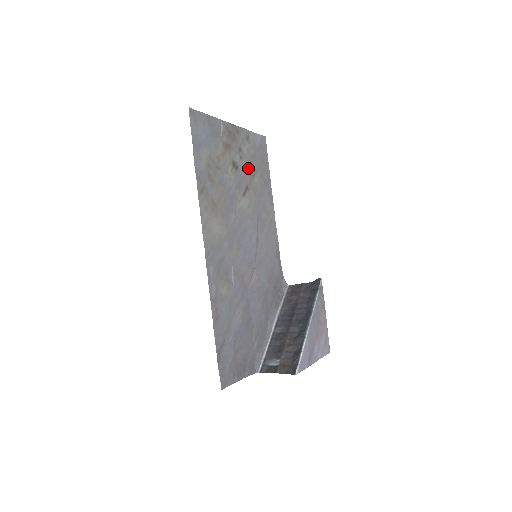
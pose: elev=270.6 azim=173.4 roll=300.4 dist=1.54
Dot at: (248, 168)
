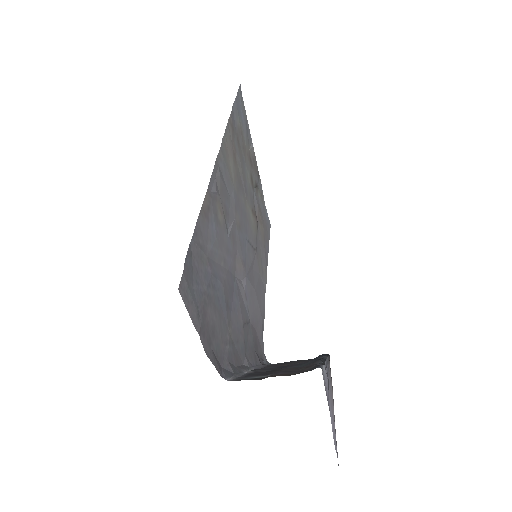
Dot at: (258, 207)
